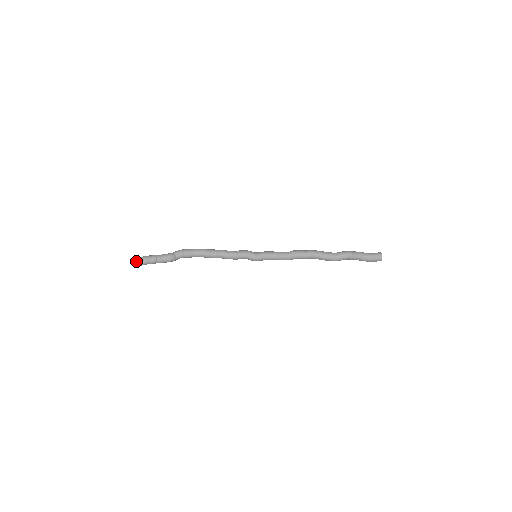
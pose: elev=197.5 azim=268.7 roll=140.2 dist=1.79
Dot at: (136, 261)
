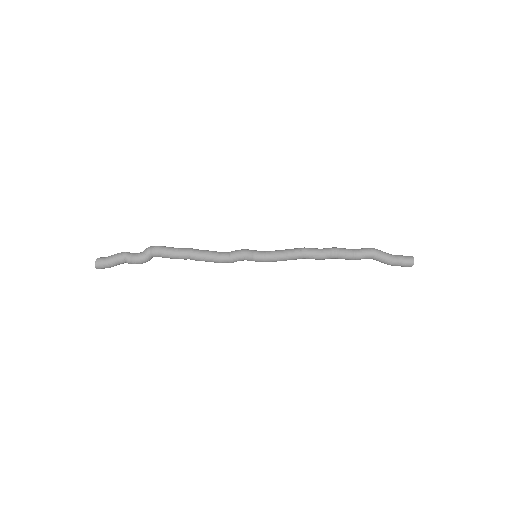
Dot at: (100, 268)
